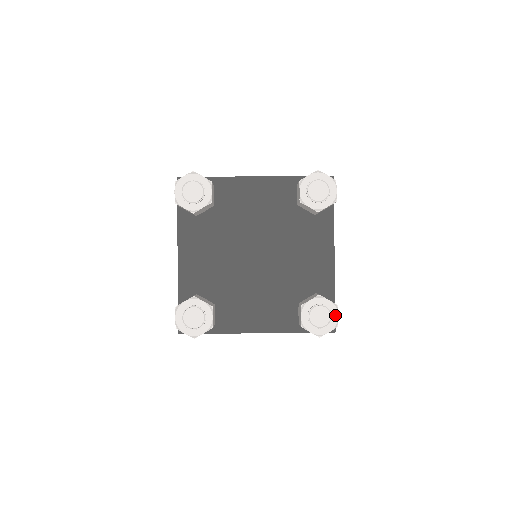
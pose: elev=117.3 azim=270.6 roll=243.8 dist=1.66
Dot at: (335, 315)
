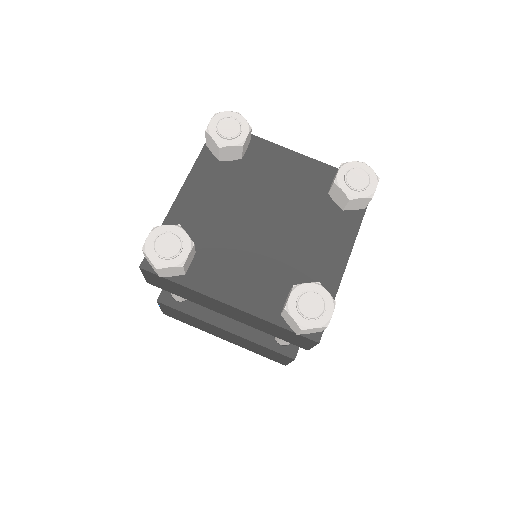
Dot at: (329, 311)
